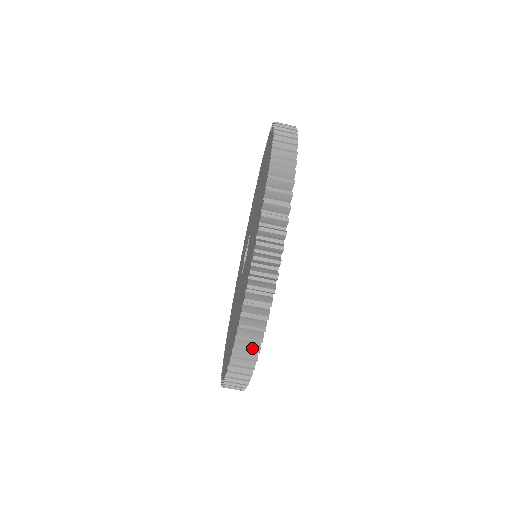
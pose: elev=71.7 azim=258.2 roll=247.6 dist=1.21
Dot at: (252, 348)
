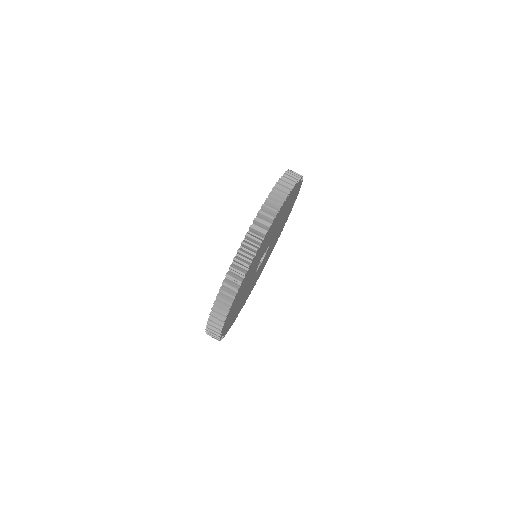
Dot at: (287, 187)
